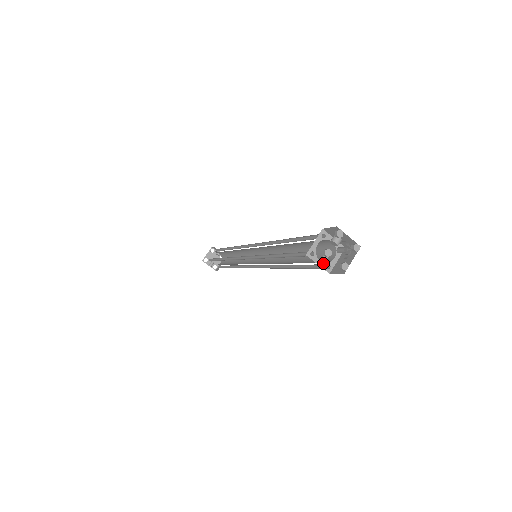
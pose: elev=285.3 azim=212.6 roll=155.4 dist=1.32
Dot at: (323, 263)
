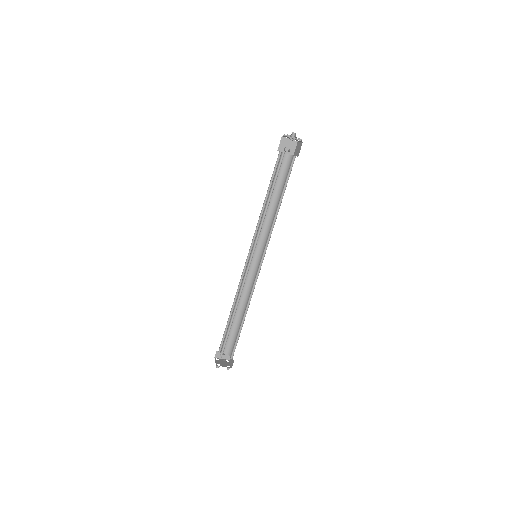
Dot at: occluded
